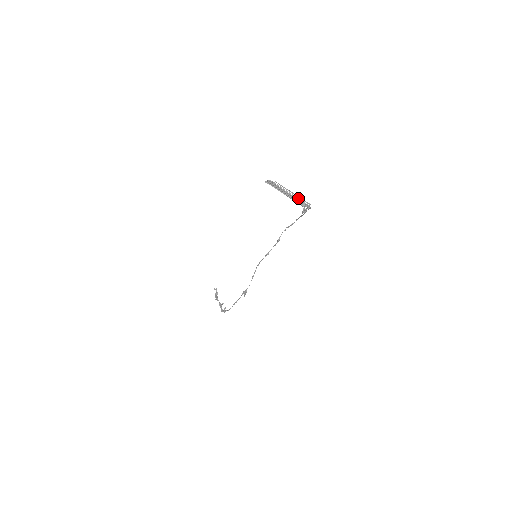
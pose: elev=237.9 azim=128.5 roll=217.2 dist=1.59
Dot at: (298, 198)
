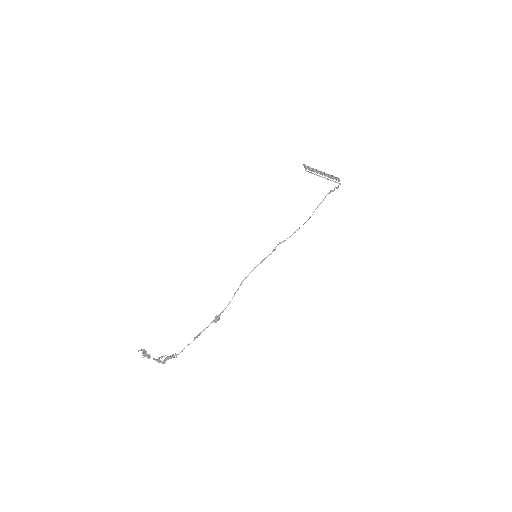
Dot at: (329, 179)
